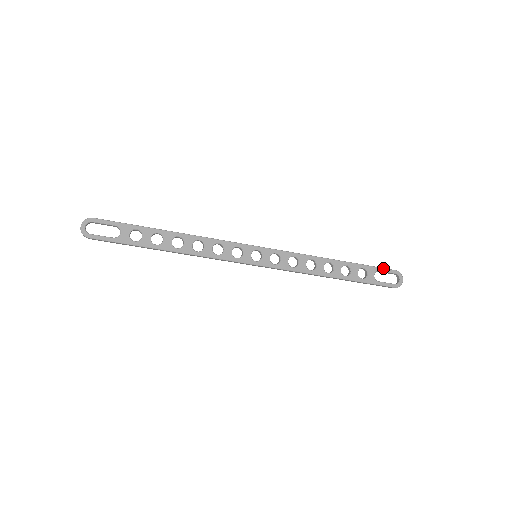
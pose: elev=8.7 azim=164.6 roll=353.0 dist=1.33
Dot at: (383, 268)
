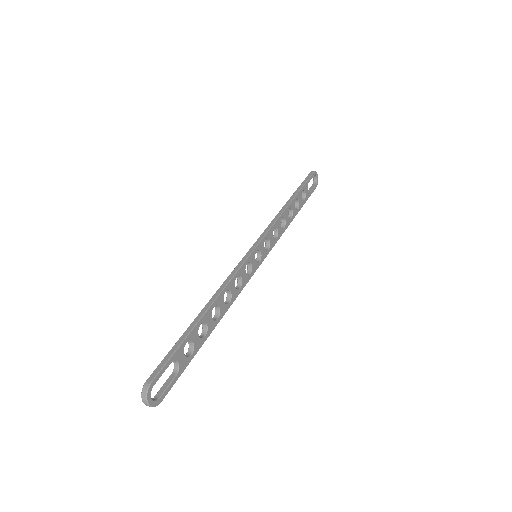
Dot at: (309, 178)
